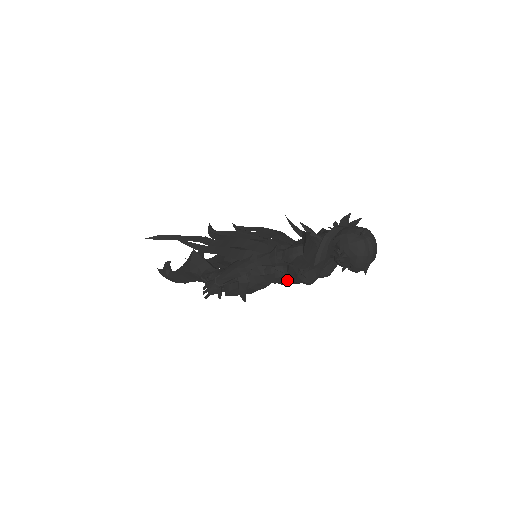
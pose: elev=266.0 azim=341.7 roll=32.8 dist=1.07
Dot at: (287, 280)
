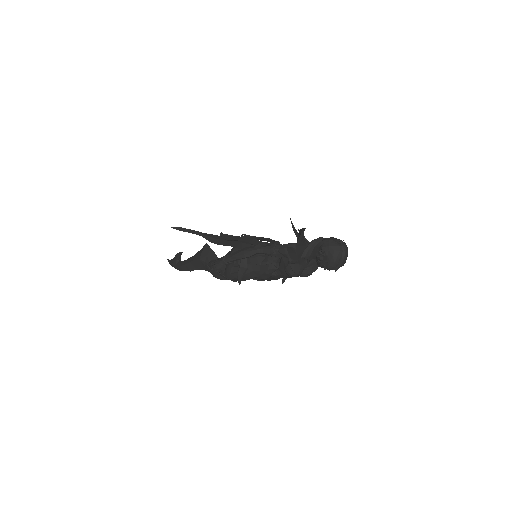
Dot at: (277, 273)
